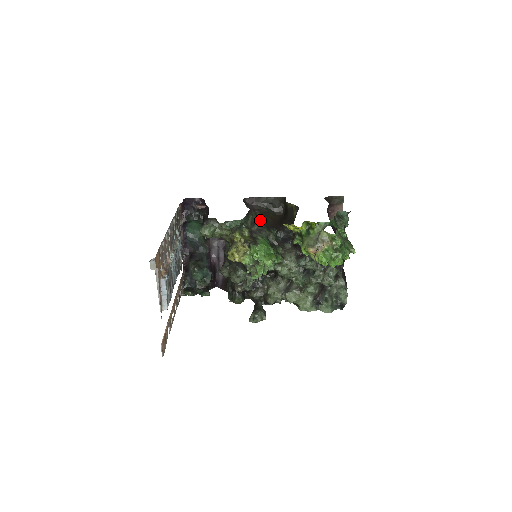
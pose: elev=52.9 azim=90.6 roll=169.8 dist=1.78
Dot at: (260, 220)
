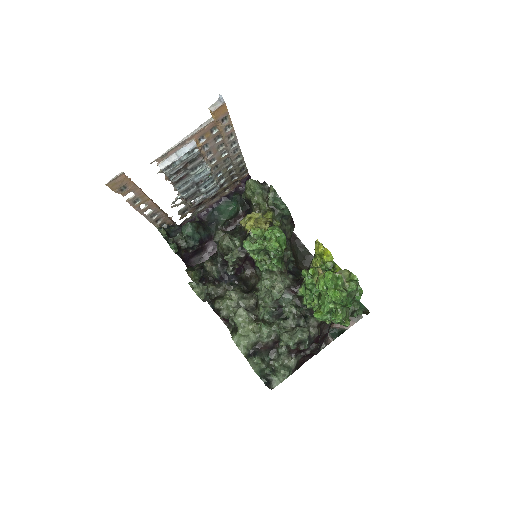
Dot at: (290, 241)
